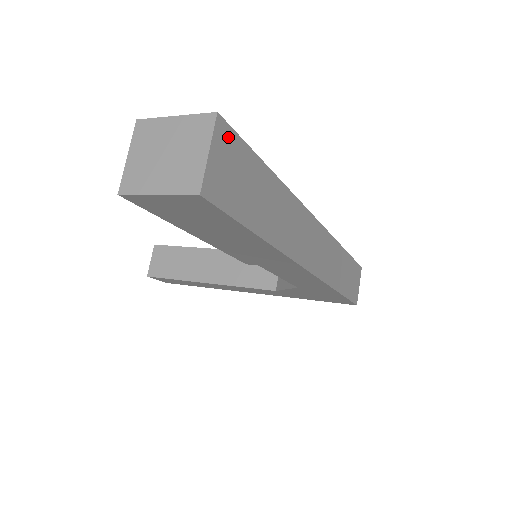
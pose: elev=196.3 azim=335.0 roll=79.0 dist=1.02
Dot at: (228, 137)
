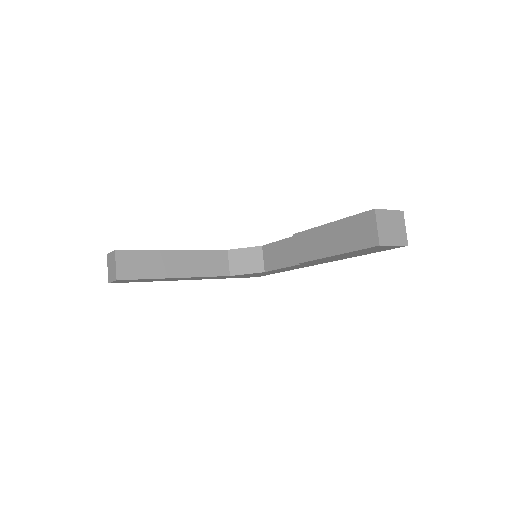
Dot at: occluded
